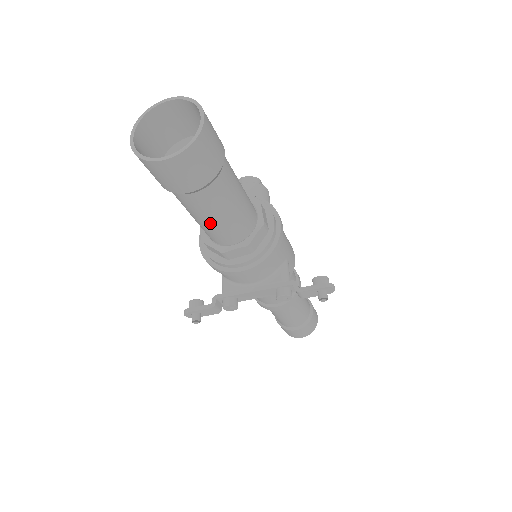
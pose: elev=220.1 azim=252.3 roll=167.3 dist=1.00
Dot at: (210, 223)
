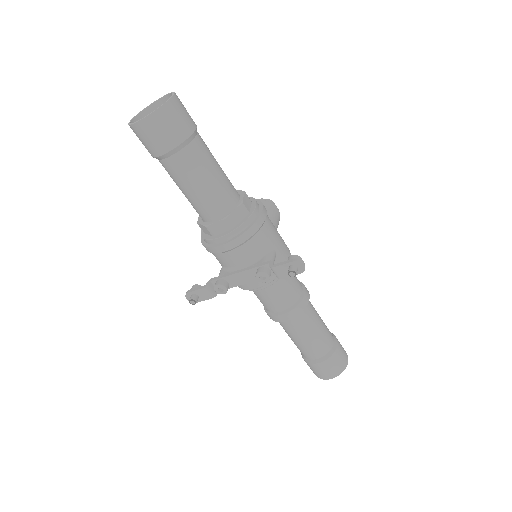
Dot at: (191, 193)
